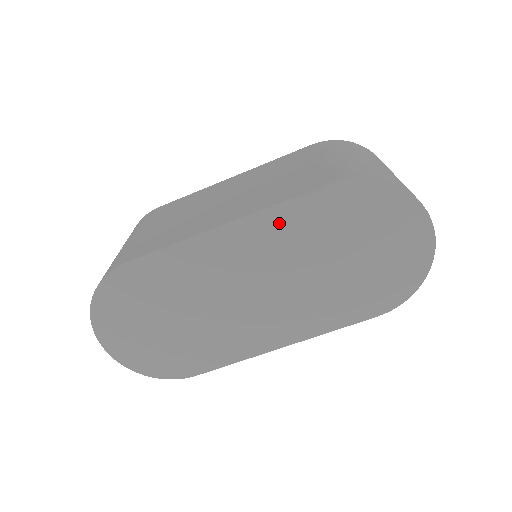
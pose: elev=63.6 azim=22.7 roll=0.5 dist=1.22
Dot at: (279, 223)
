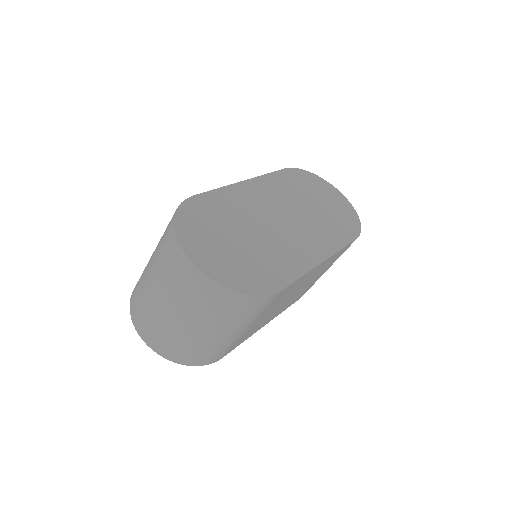
Dot at: (274, 183)
